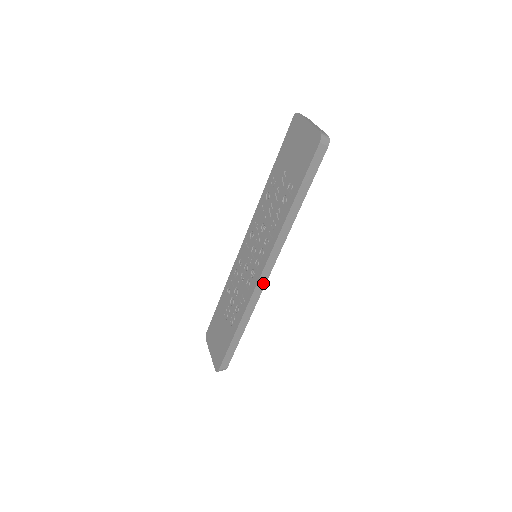
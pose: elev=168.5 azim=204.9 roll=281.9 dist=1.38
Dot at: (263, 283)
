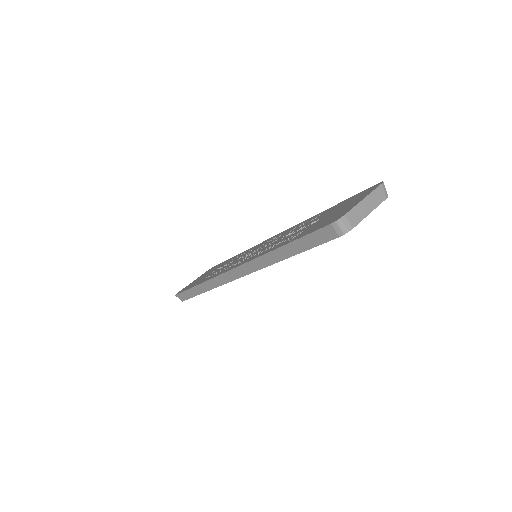
Dot at: (230, 278)
